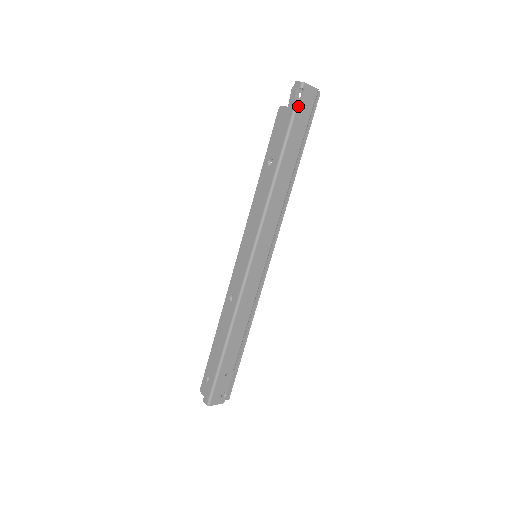
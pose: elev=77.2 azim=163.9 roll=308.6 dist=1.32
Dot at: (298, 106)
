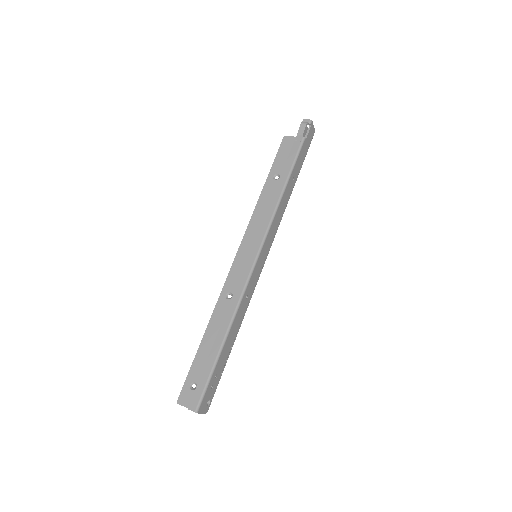
Dot at: (305, 137)
